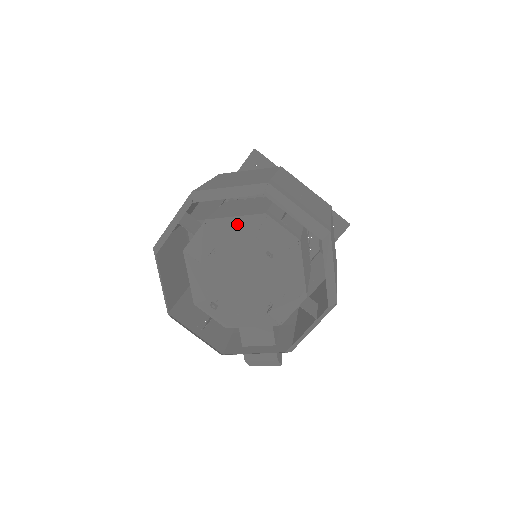
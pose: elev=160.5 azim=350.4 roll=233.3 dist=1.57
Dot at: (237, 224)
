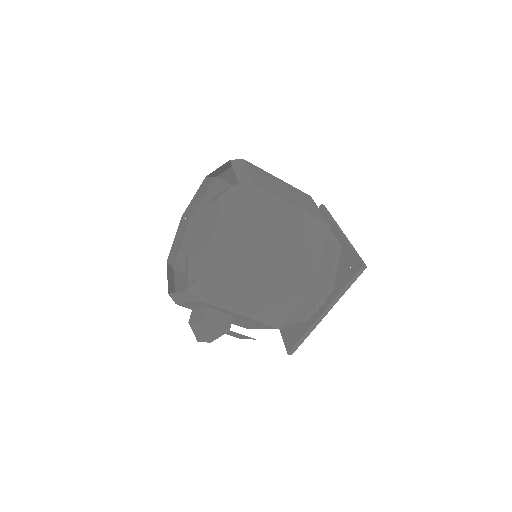
Dot at: occluded
